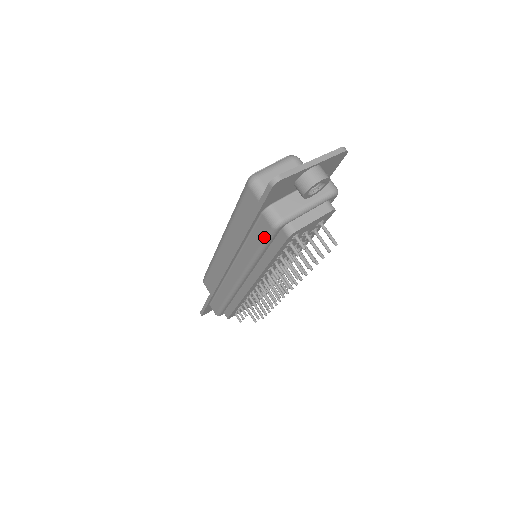
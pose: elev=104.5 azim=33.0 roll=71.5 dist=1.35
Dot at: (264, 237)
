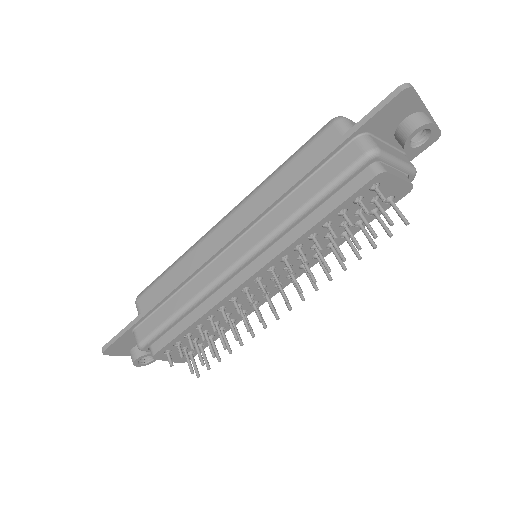
Dot at: (341, 171)
